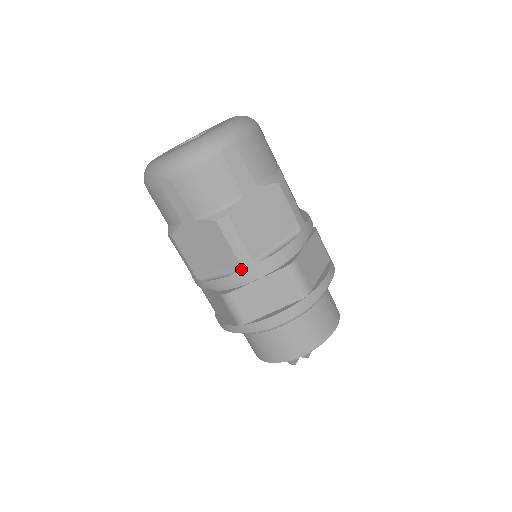
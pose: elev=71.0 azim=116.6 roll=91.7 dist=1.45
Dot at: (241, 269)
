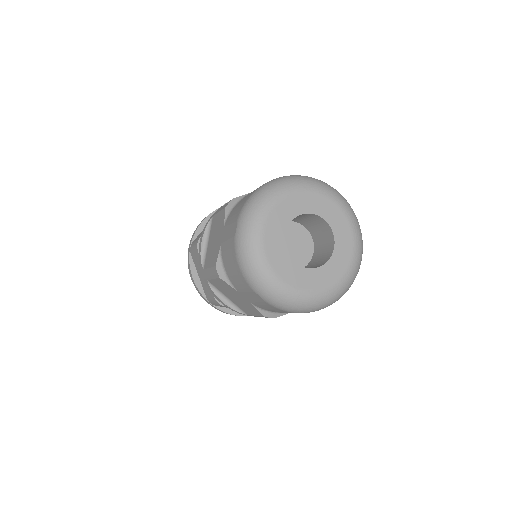
Dot at: occluded
